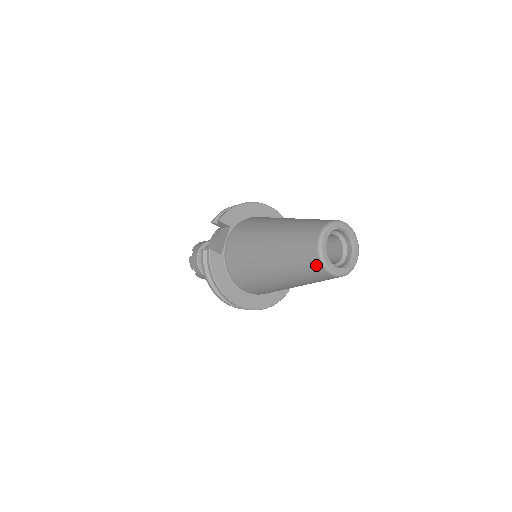
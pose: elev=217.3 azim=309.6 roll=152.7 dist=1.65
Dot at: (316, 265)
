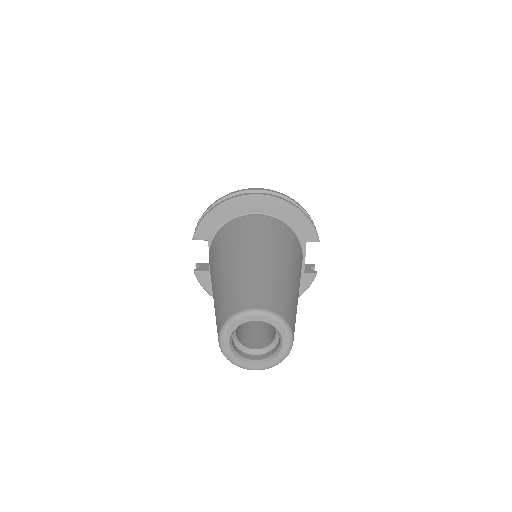
Dot at: occluded
